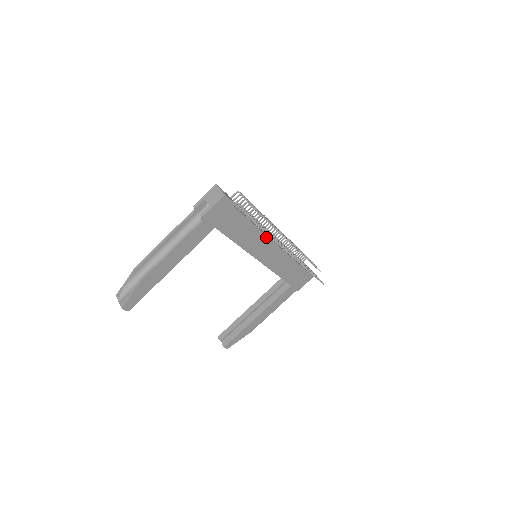
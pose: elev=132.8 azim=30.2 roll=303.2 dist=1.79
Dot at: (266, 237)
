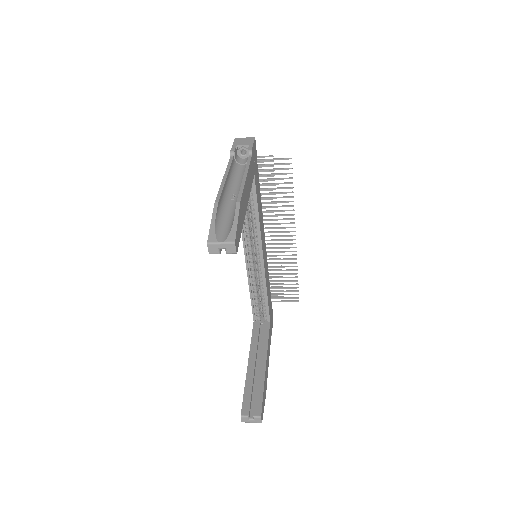
Dot at: (263, 224)
